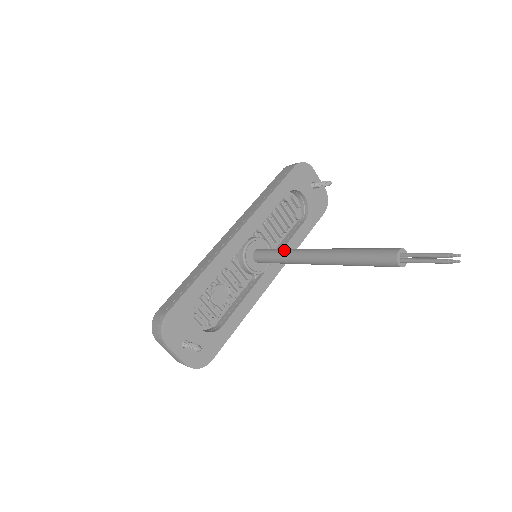
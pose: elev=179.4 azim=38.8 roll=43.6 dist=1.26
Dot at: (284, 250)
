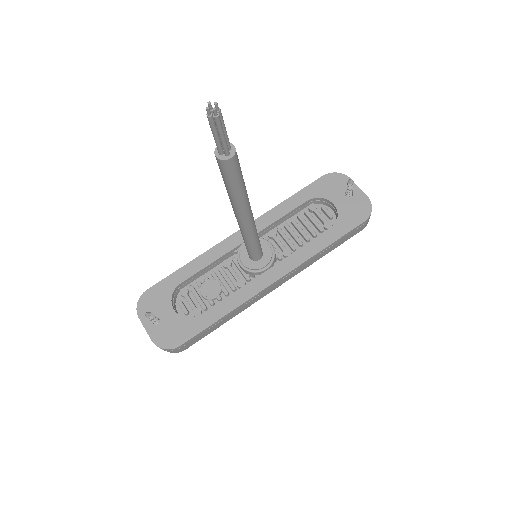
Dot at: occluded
